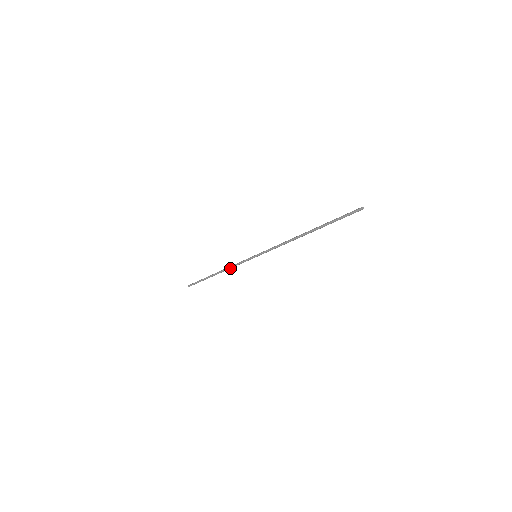
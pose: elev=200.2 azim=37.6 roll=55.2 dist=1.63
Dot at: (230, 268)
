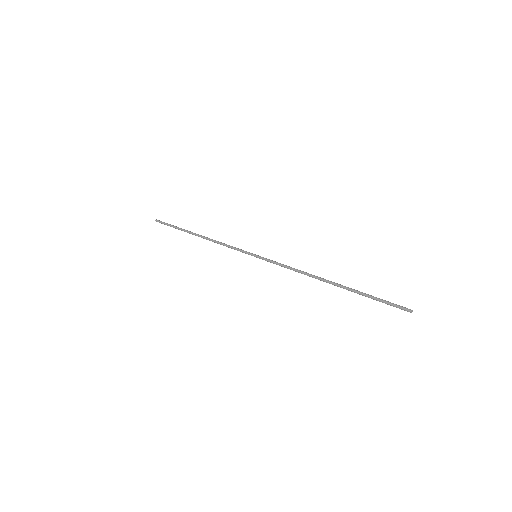
Dot at: (218, 243)
